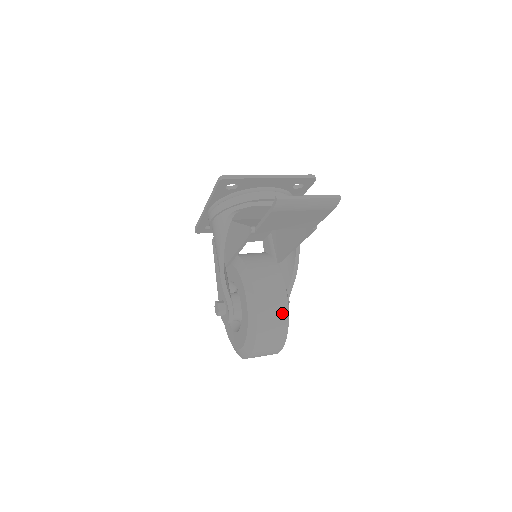
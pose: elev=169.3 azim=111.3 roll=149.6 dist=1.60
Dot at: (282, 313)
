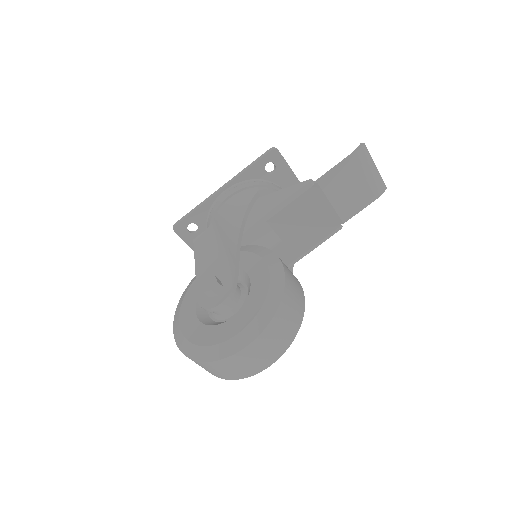
Dot at: (301, 297)
